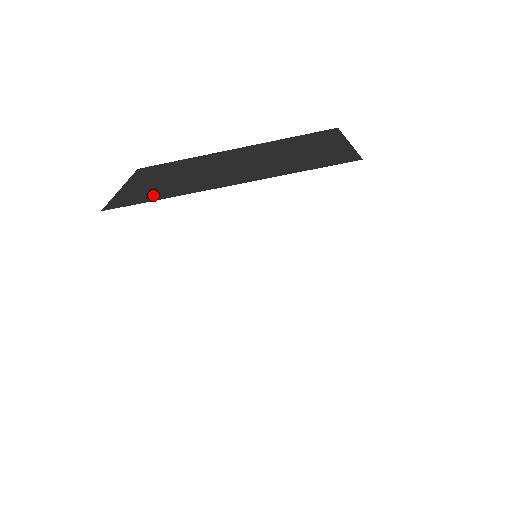
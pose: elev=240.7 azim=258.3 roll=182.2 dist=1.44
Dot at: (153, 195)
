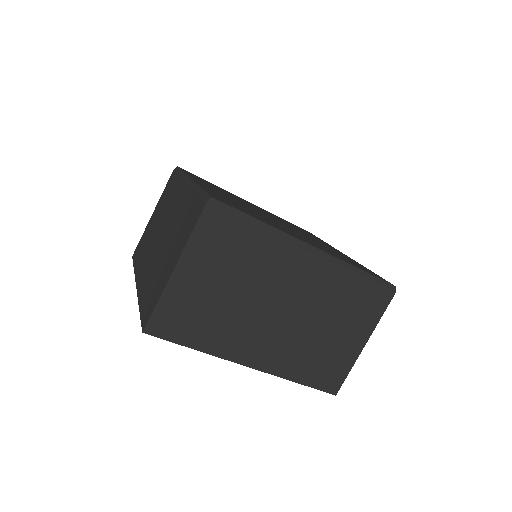
Dot at: (194, 333)
